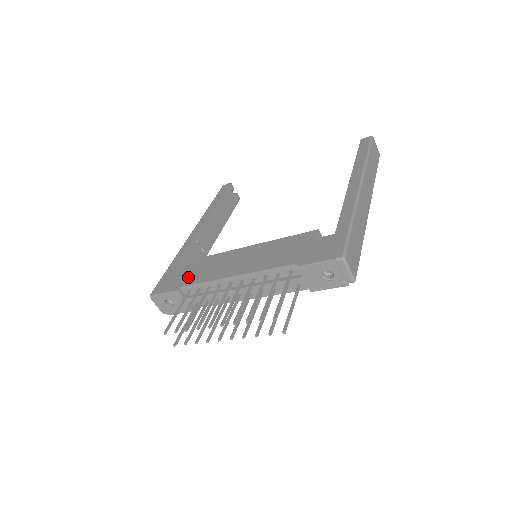
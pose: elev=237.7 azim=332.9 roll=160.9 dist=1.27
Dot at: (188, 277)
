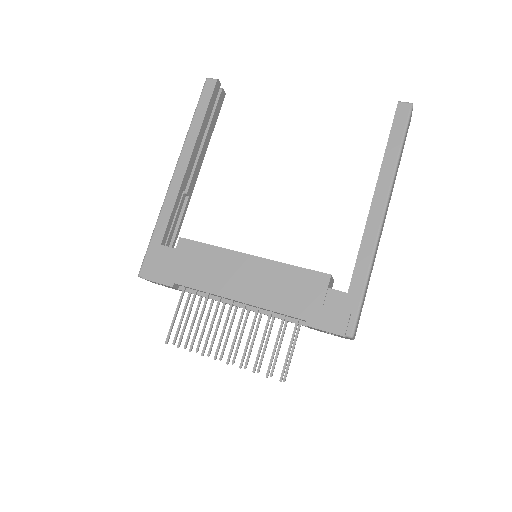
Dot at: (183, 271)
